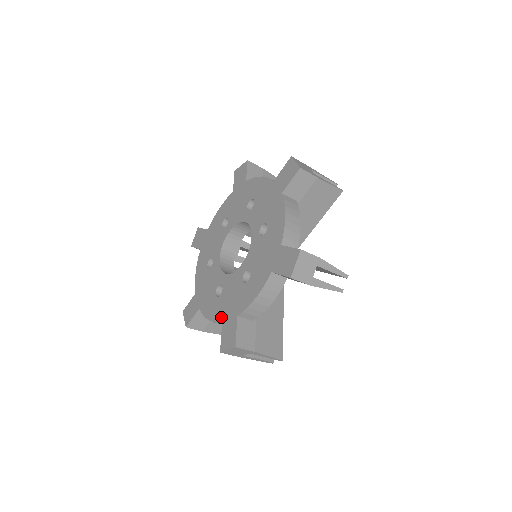
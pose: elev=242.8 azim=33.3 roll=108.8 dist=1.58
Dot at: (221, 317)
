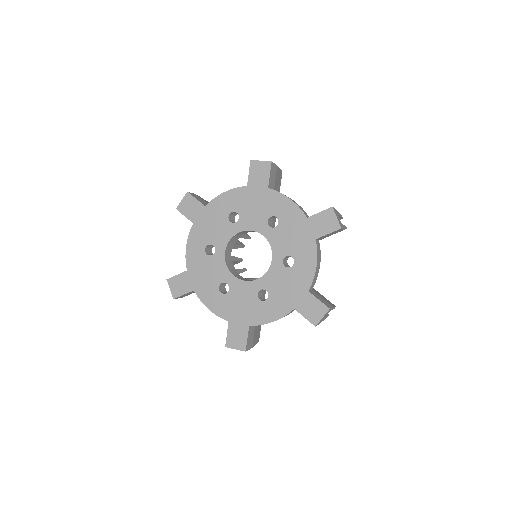
Dot at: (288, 307)
